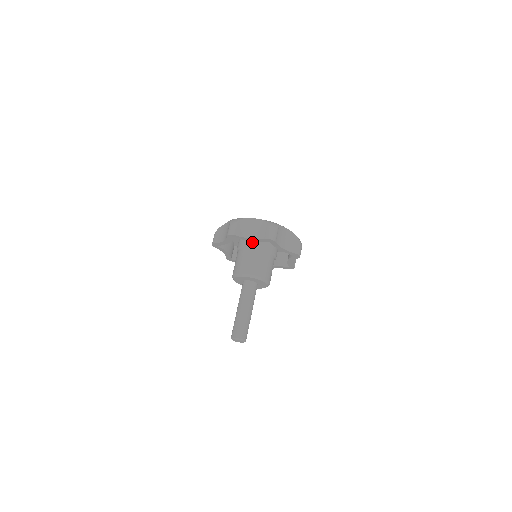
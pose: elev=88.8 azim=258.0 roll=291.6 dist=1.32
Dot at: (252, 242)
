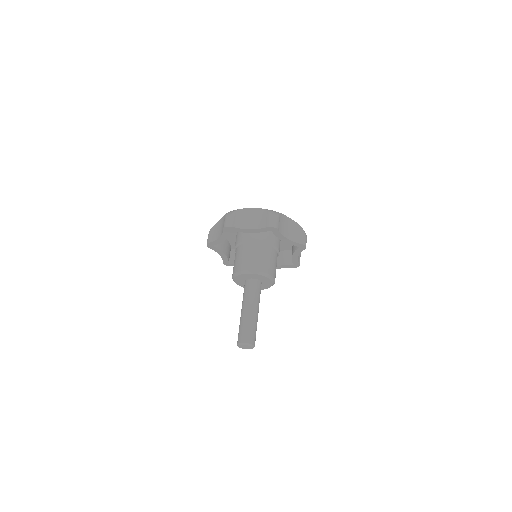
Dot at: (251, 236)
